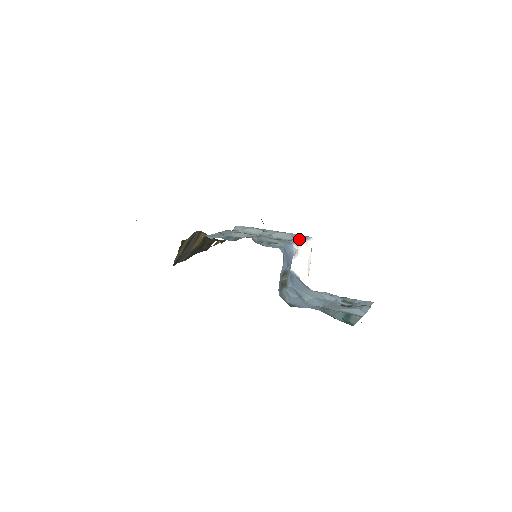
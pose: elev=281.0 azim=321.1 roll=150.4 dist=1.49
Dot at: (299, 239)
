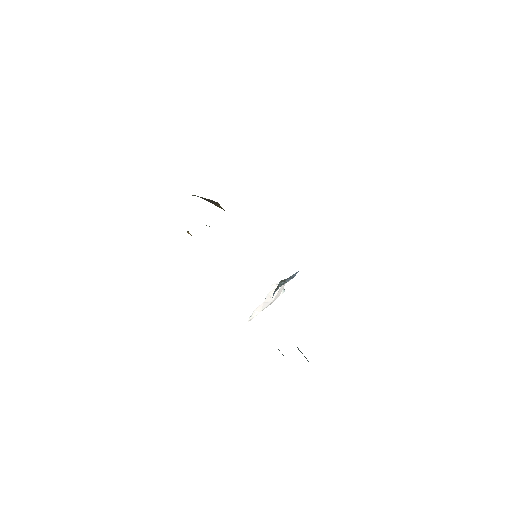
Dot at: occluded
